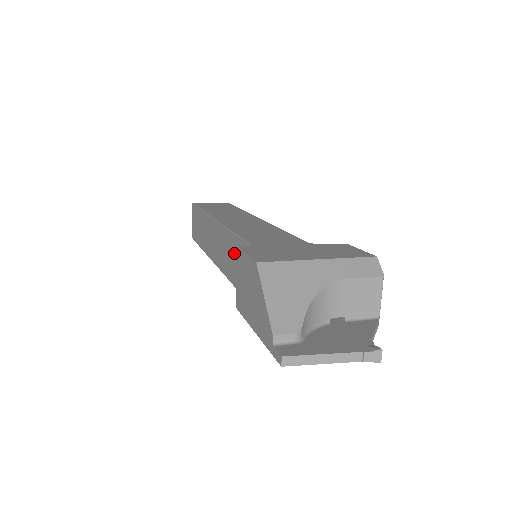
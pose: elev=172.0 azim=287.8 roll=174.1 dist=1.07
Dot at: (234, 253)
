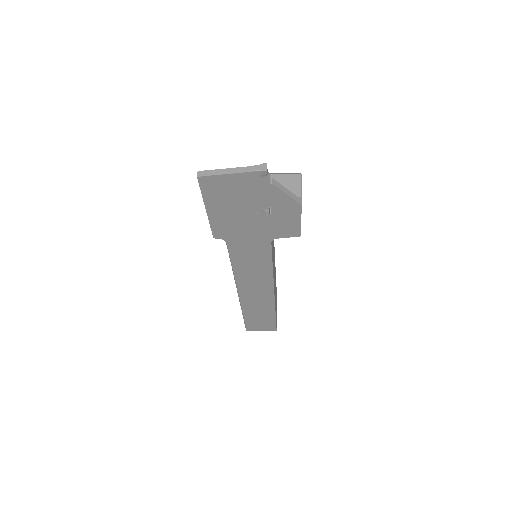
Dot at: occluded
